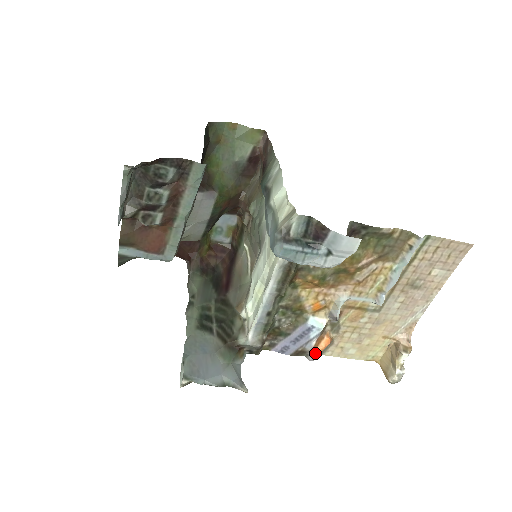
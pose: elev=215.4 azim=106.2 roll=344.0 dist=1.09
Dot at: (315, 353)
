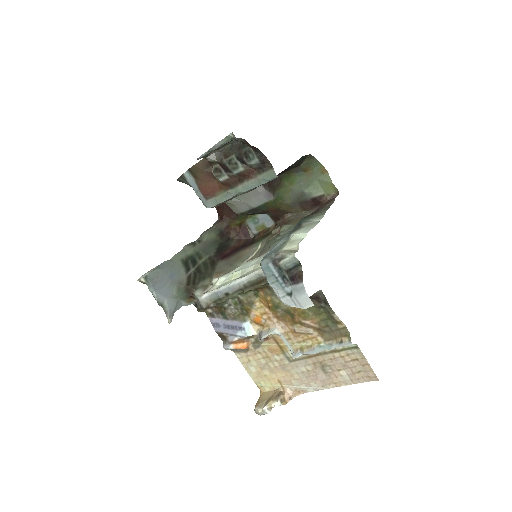
Dot at: (231, 346)
